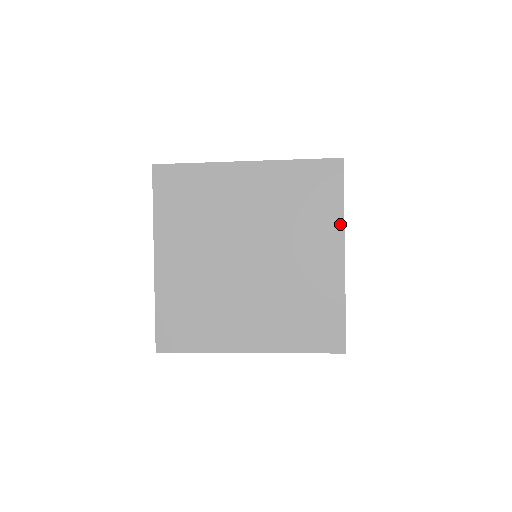
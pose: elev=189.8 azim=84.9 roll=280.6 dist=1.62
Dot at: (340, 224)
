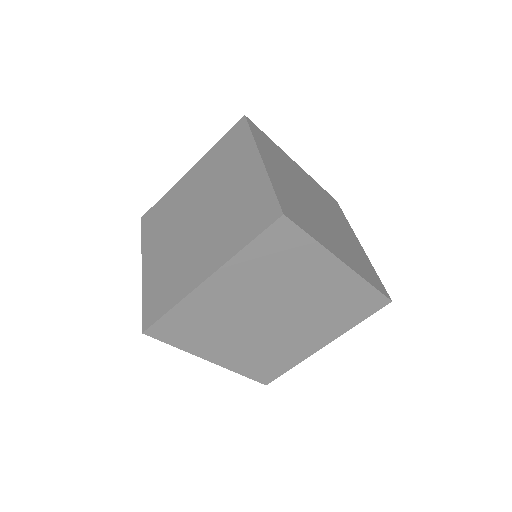
Dot at: (351, 228)
